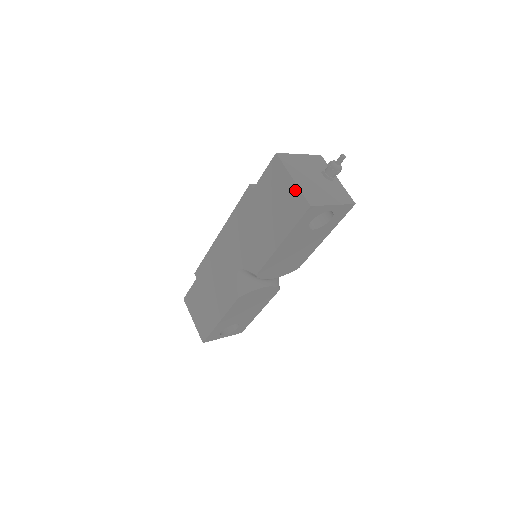
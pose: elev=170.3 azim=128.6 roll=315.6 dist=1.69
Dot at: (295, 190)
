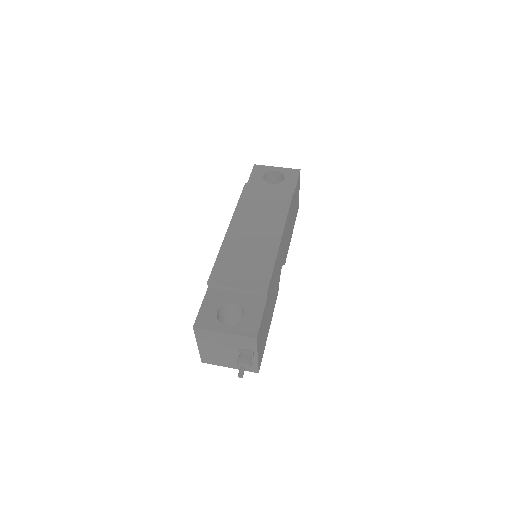
Dot at: occluded
